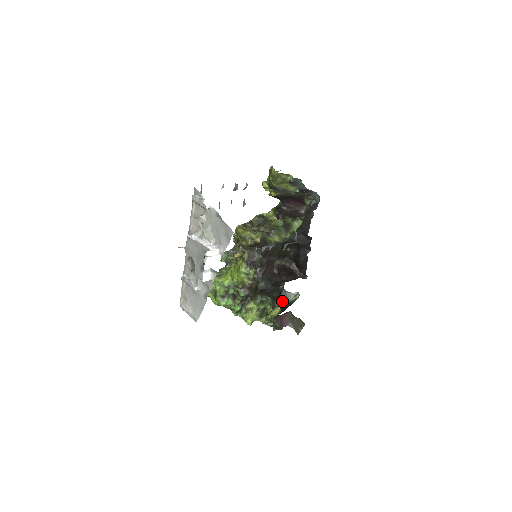
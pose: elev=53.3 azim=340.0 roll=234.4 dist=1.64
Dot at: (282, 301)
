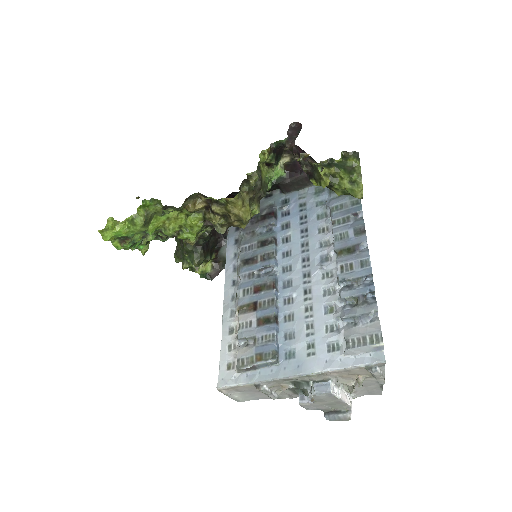
Dot at: (219, 256)
